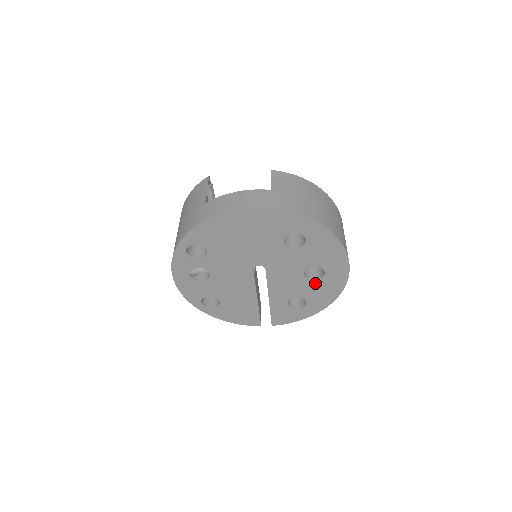
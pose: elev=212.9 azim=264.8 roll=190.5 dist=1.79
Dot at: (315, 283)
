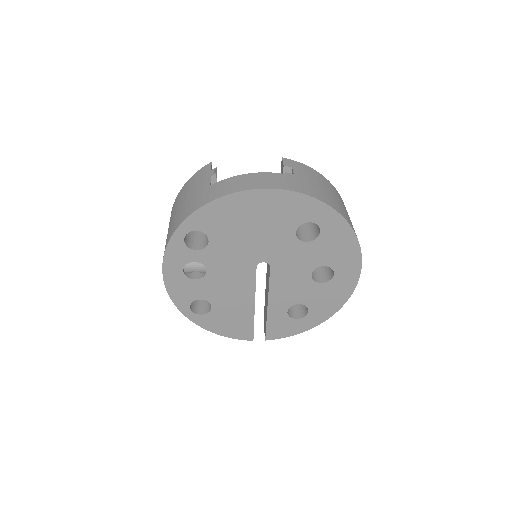
Dot at: (321, 287)
